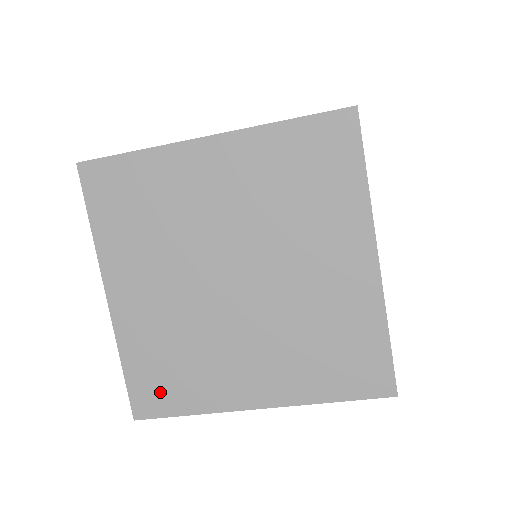
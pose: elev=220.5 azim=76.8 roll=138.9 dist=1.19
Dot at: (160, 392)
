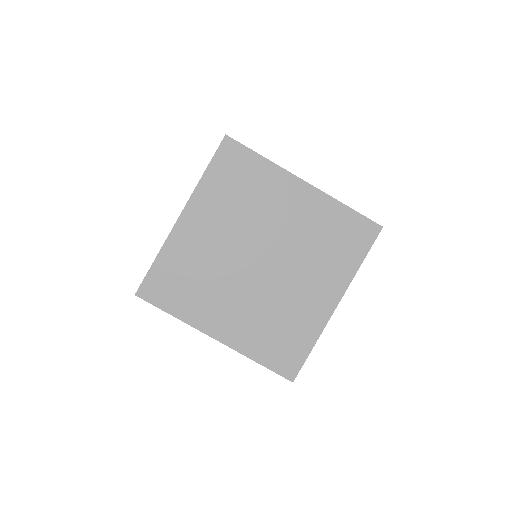
Dot at: (165, 290)
